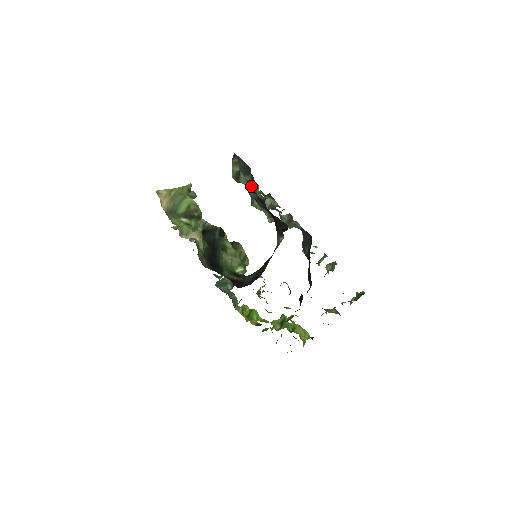
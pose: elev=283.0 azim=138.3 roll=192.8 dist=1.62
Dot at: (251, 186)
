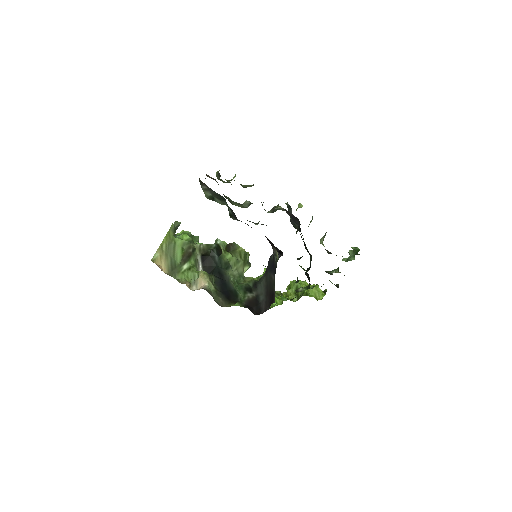
Dot at: (231, 213)
